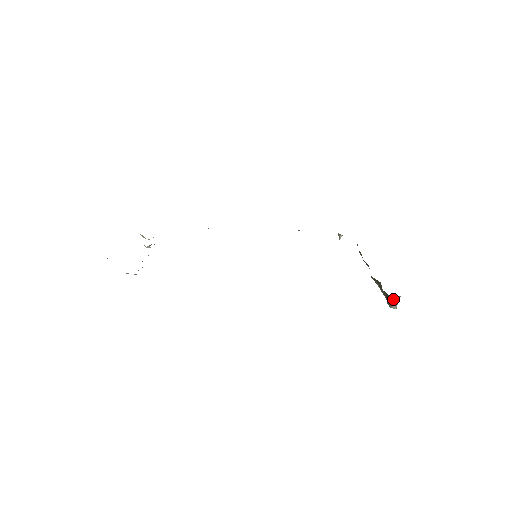
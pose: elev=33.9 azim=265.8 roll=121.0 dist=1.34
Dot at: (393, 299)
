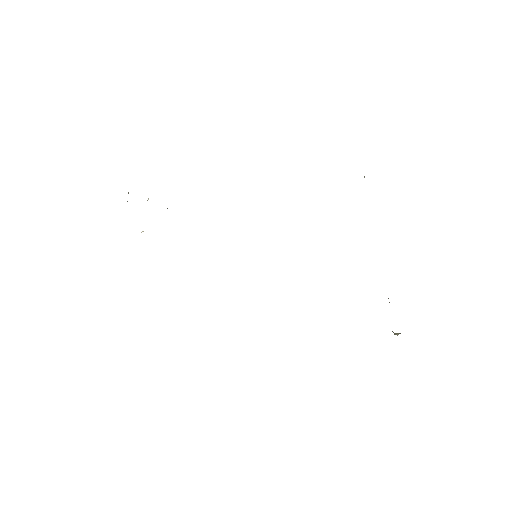
Dot at: (394, 333)
